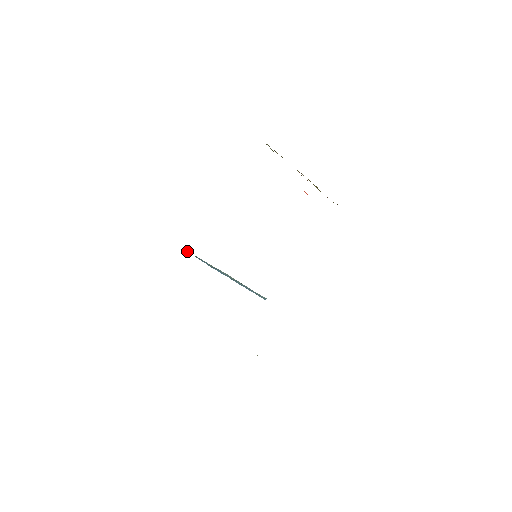
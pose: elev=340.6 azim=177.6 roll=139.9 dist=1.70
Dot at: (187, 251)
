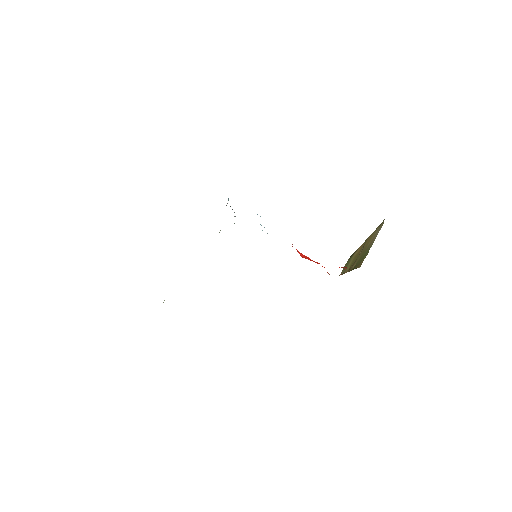
Dot at: occluded
